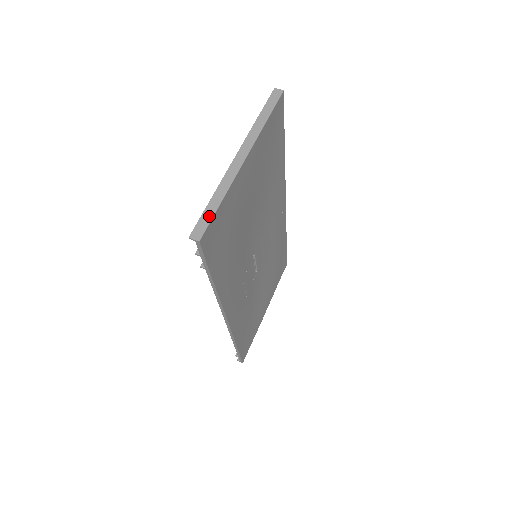
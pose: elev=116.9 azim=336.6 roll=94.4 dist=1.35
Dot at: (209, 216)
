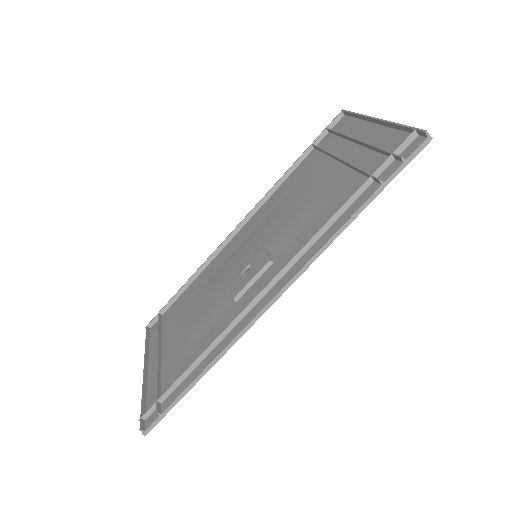
Dot at: occluded
